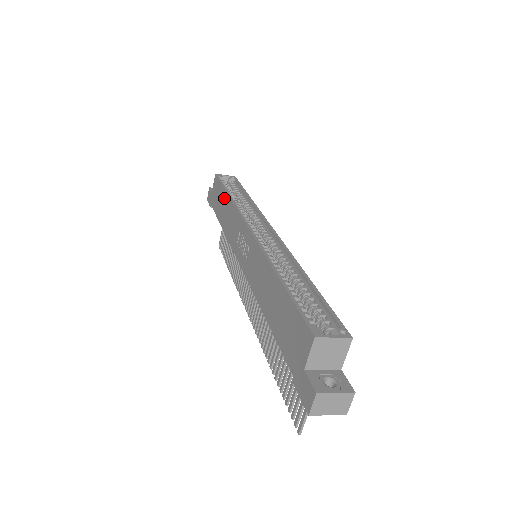
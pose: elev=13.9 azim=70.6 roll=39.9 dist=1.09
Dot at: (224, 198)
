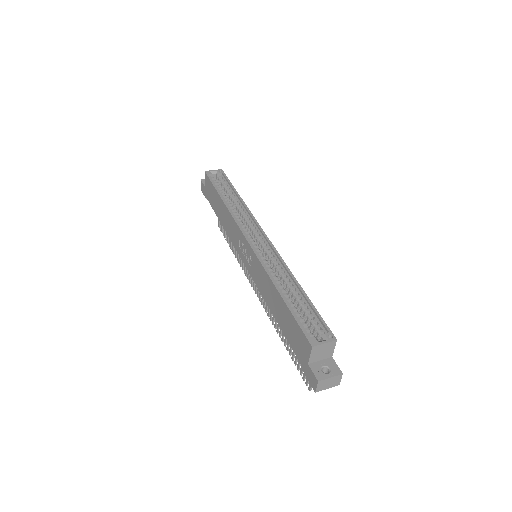
Dot at: (219, 200)
